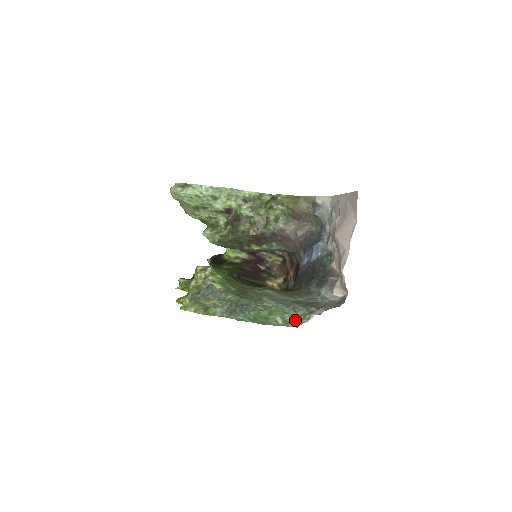
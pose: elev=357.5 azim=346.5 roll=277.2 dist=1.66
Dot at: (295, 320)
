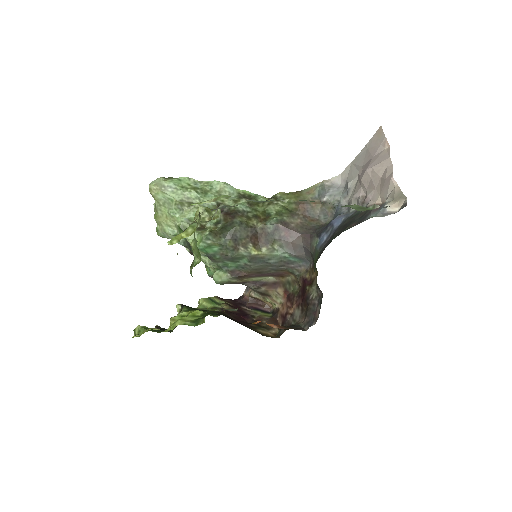
Dot at: (357, 207)
